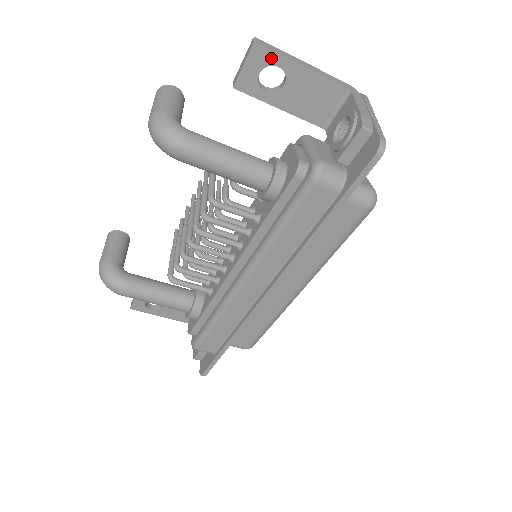
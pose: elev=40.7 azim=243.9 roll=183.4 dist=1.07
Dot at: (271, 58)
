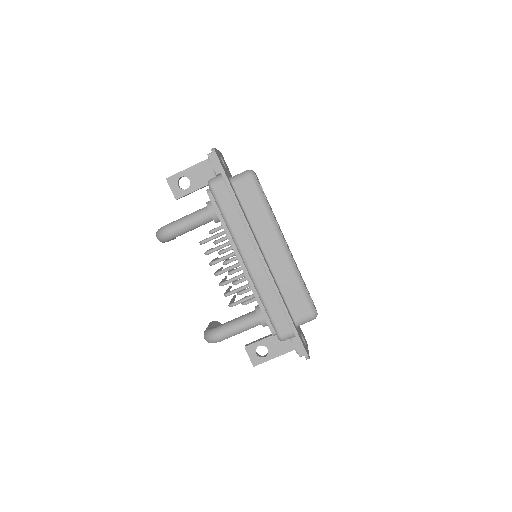
Dot at: (176, 177)
